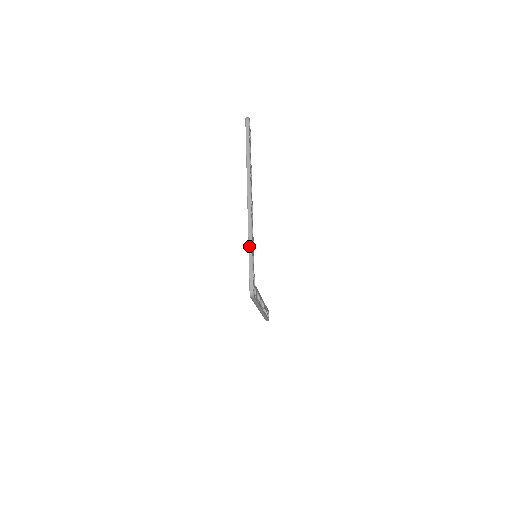
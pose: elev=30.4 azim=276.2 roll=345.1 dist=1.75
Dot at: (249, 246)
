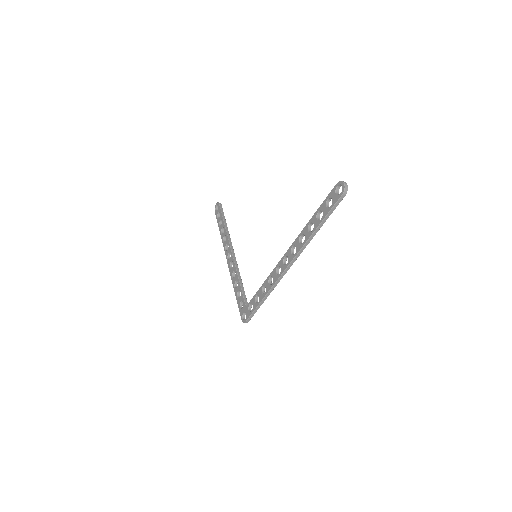
Dot at: (265, 298)
